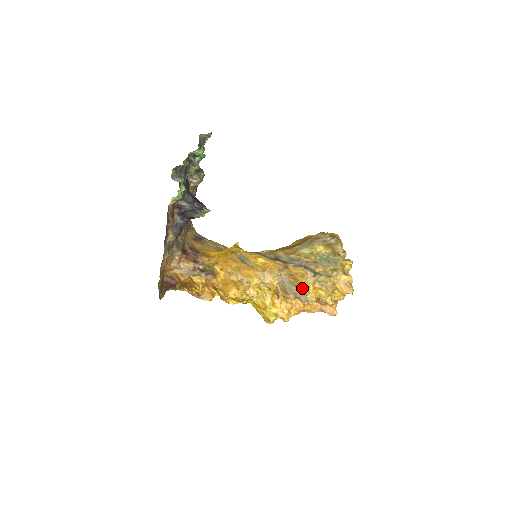
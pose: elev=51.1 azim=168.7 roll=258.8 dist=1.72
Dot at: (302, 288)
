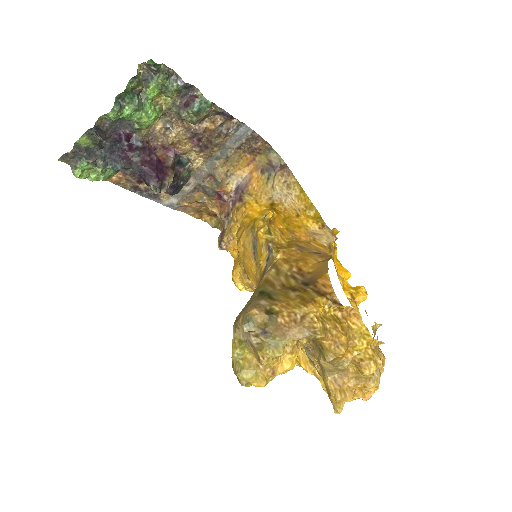
Dot at: occluded
